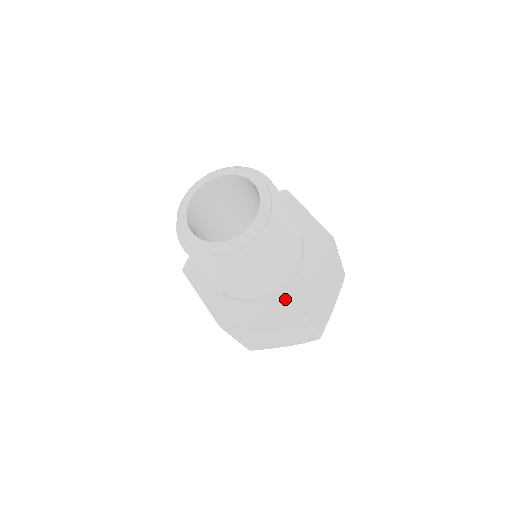
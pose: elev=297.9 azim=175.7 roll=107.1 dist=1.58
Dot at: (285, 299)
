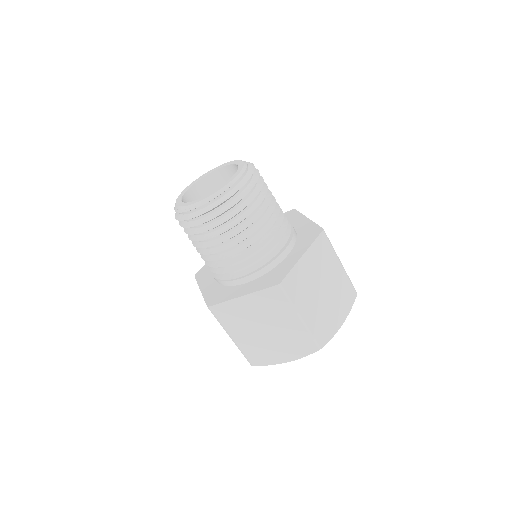
Dot at: (268, 277)
